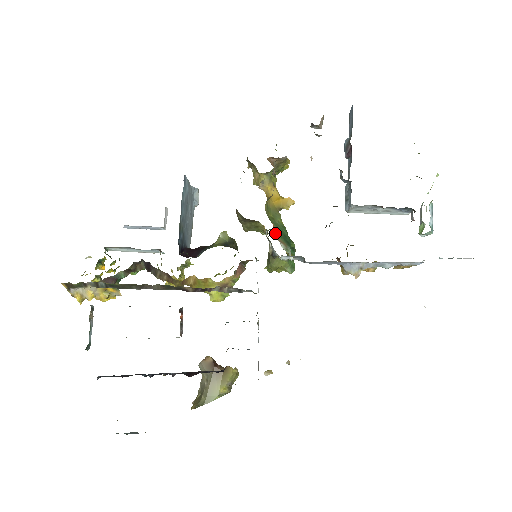
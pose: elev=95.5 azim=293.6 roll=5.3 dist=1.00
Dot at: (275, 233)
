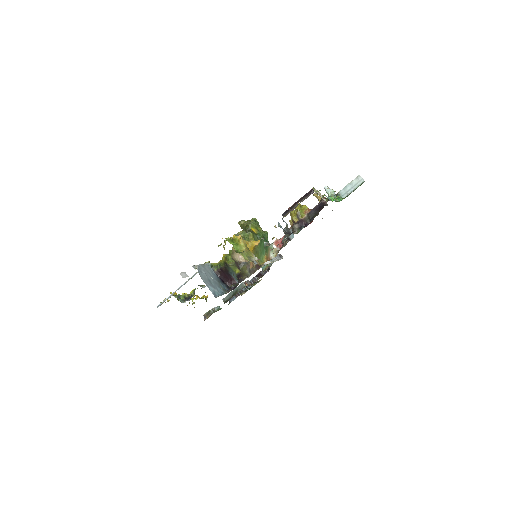
Dot at: (267, 259)
